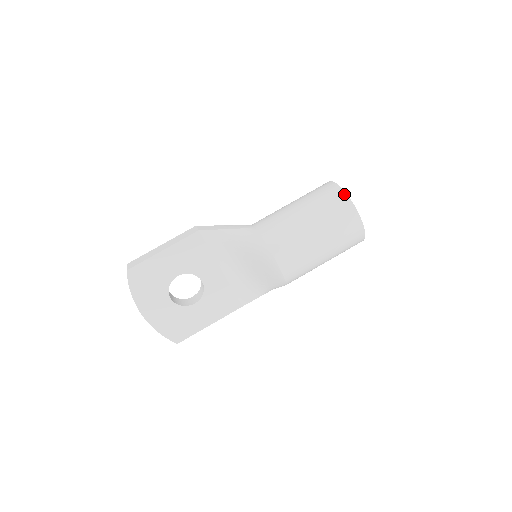
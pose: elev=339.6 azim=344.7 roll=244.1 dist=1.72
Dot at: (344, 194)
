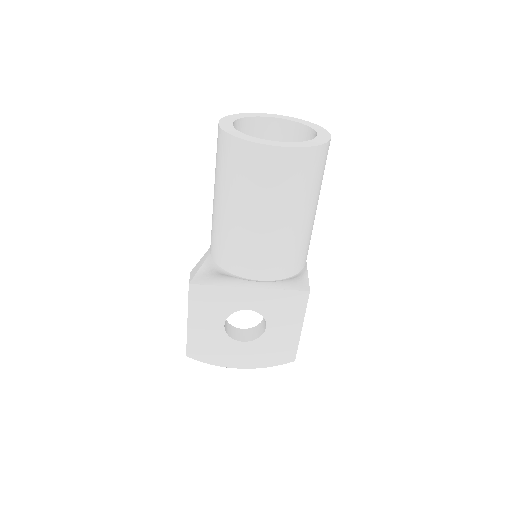
Dot at: (231, 139)
